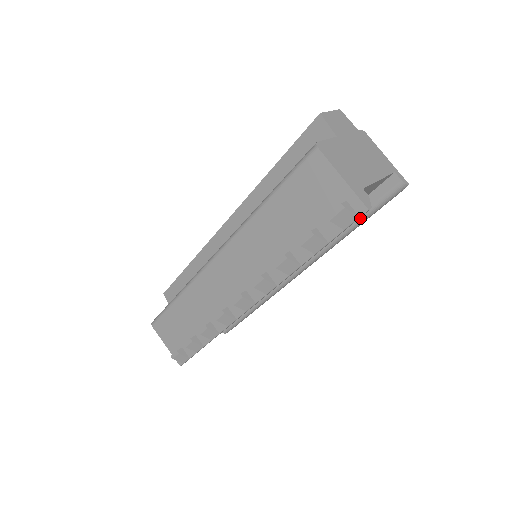
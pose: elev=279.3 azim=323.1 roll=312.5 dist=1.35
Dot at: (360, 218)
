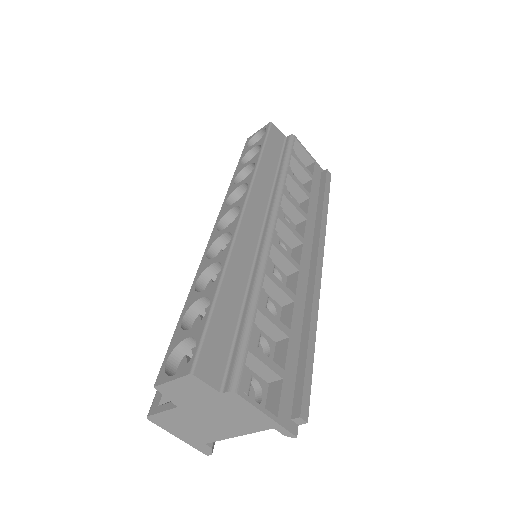
Dot at: occluded
